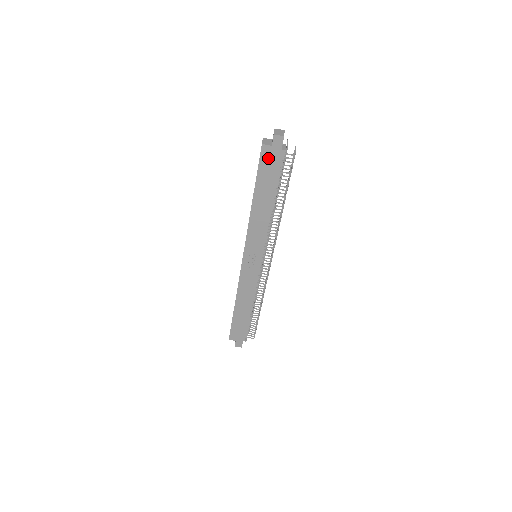
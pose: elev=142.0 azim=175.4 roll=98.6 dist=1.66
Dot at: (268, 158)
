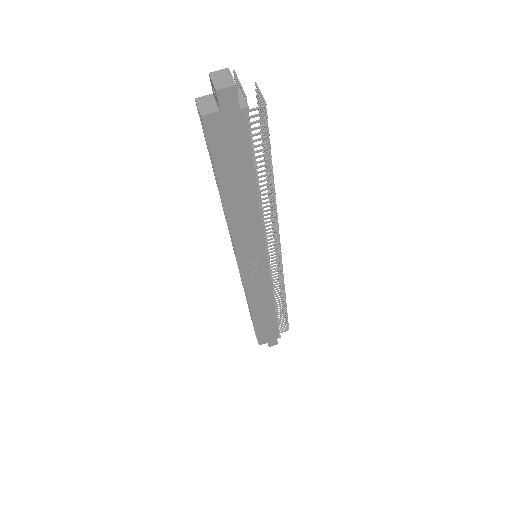
Dot at: (222, 133)
